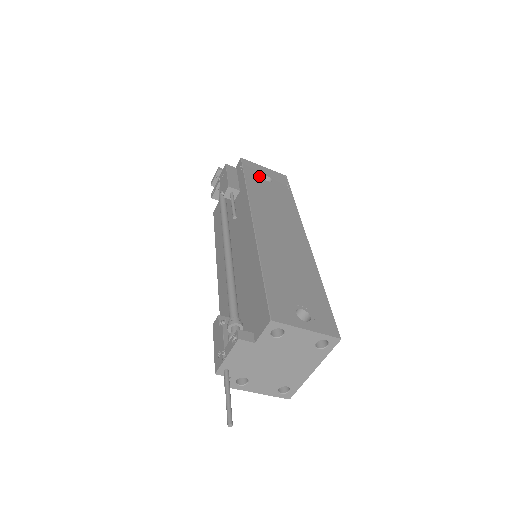
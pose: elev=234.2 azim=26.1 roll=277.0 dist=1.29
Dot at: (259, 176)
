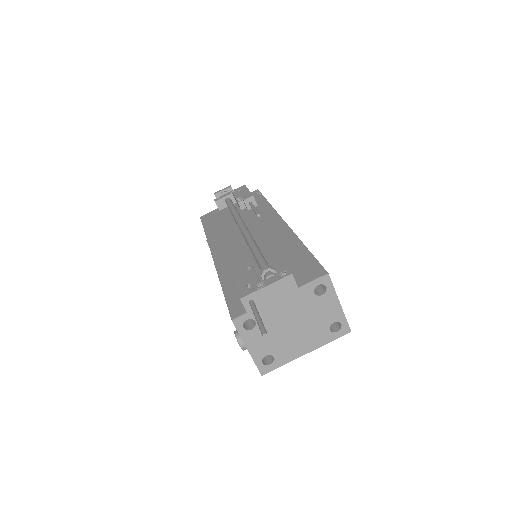
Dot at: occluded
